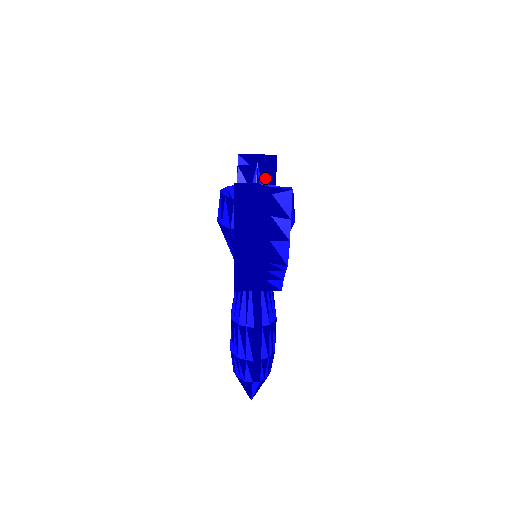
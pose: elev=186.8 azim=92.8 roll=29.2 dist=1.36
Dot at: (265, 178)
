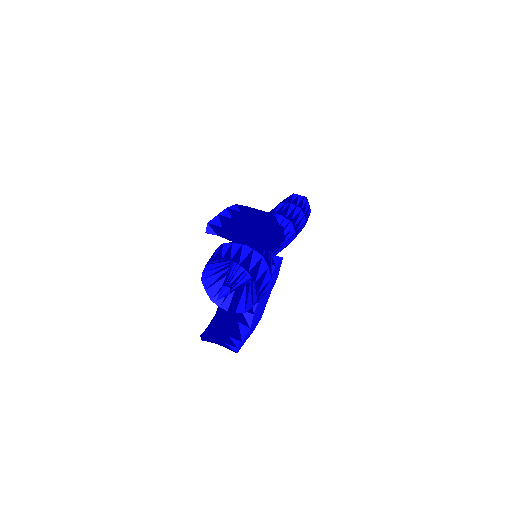
Dot at: occluded
